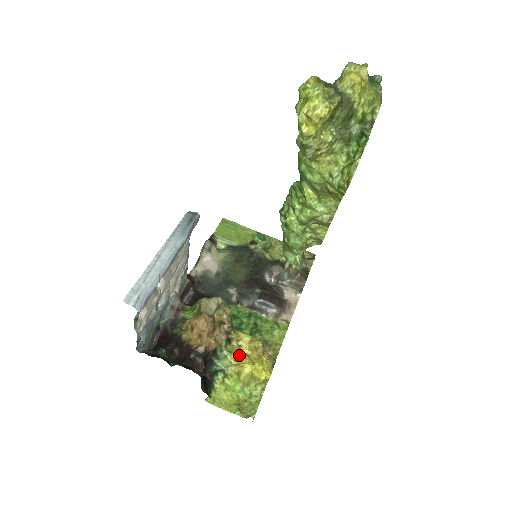
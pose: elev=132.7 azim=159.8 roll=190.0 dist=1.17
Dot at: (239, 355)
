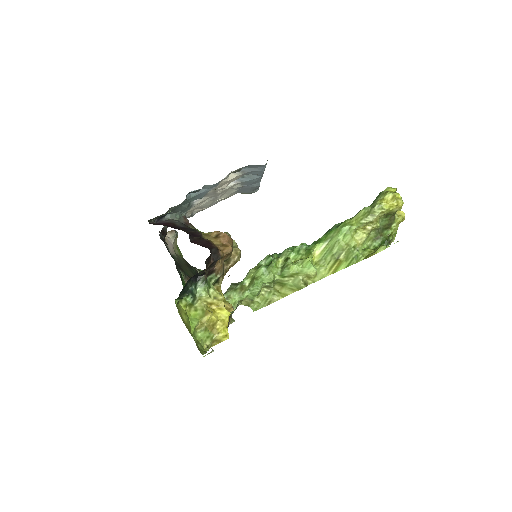
Dot at: (222, 296)
